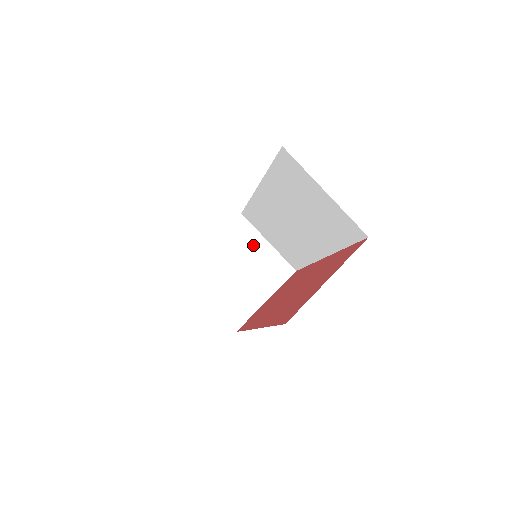
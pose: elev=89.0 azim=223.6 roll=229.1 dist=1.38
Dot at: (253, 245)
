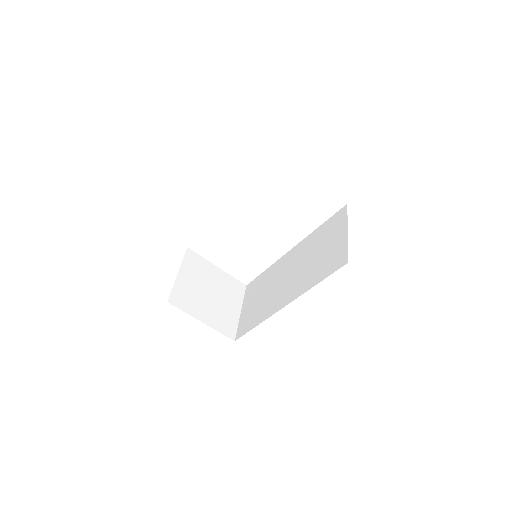
Dot at: (233, 300)
